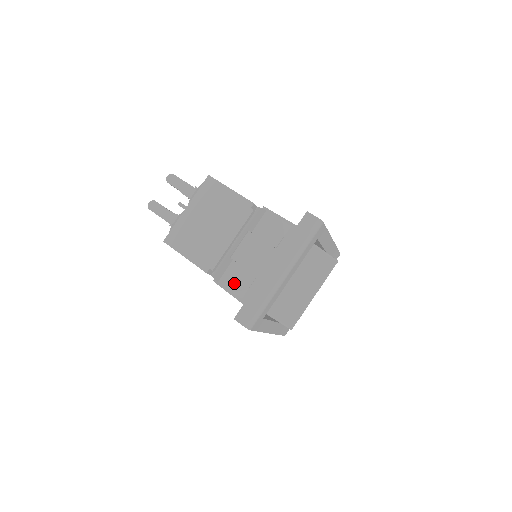
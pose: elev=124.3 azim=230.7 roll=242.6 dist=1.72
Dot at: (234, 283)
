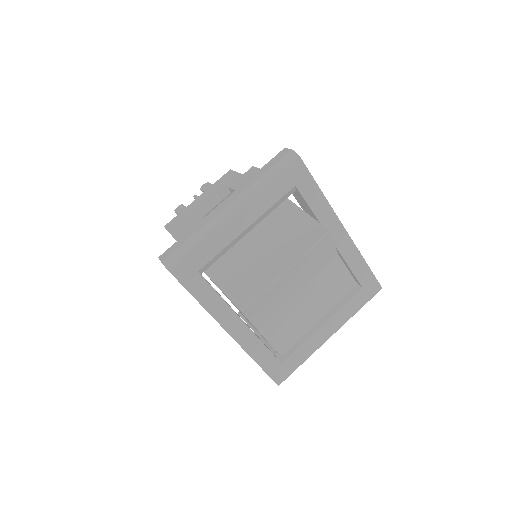
Dot at: (186, 232)
